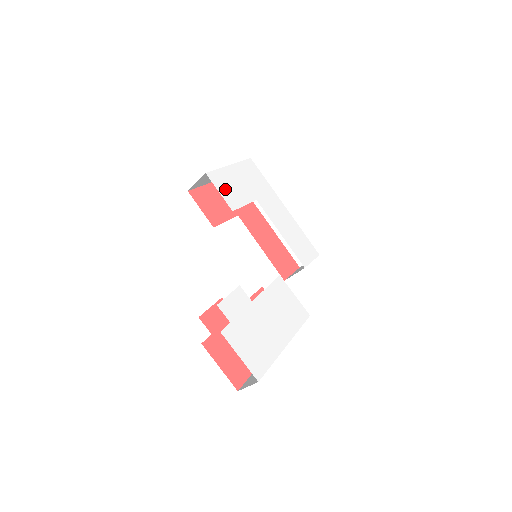
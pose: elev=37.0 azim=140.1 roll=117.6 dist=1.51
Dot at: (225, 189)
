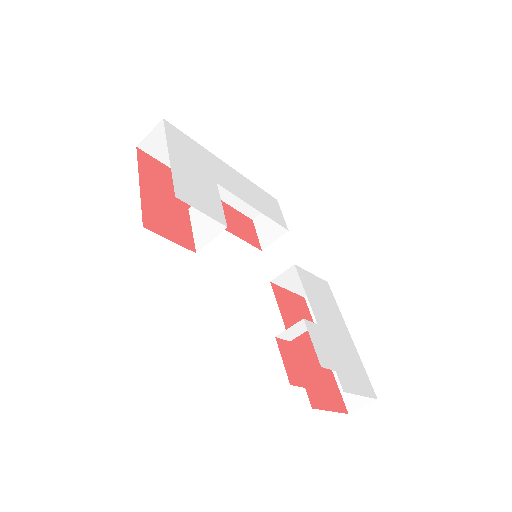
Dot at: (199, 201)
